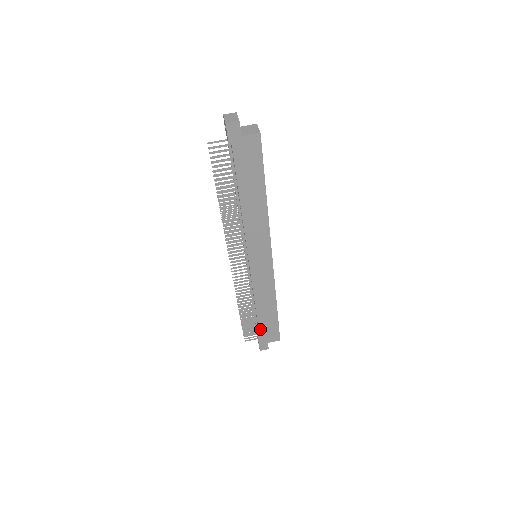
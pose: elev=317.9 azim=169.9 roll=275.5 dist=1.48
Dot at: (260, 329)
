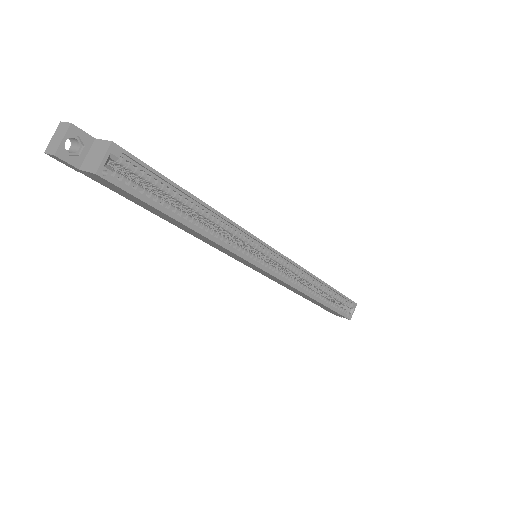
Dot at: occluded
